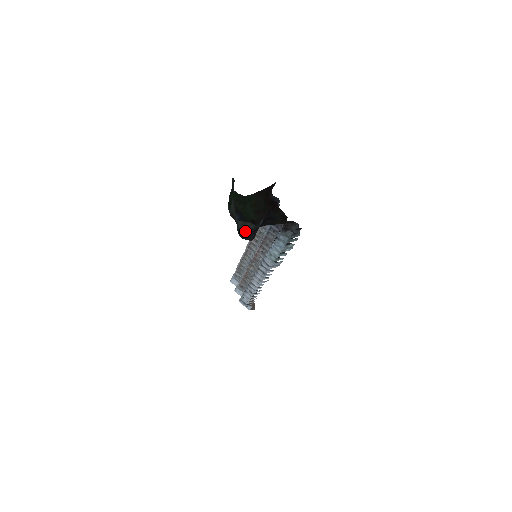
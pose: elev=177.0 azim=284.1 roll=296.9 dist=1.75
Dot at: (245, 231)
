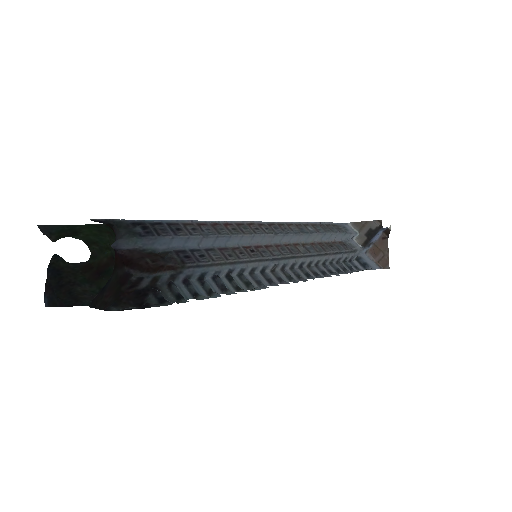
Dot at: occluded
